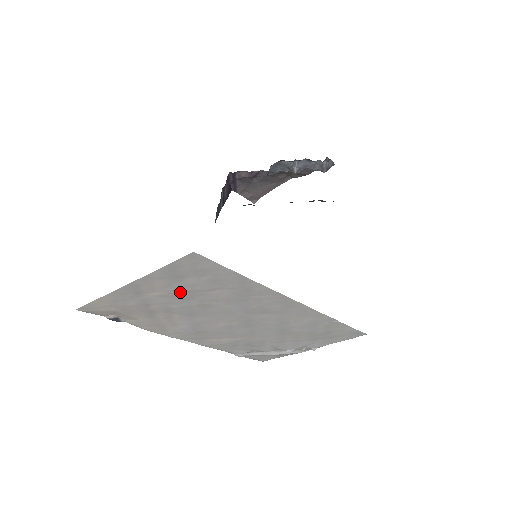
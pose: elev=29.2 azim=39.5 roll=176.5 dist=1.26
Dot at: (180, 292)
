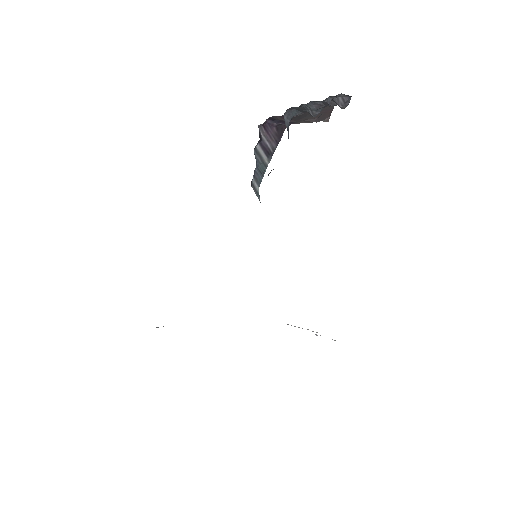
Dot at: occluded
